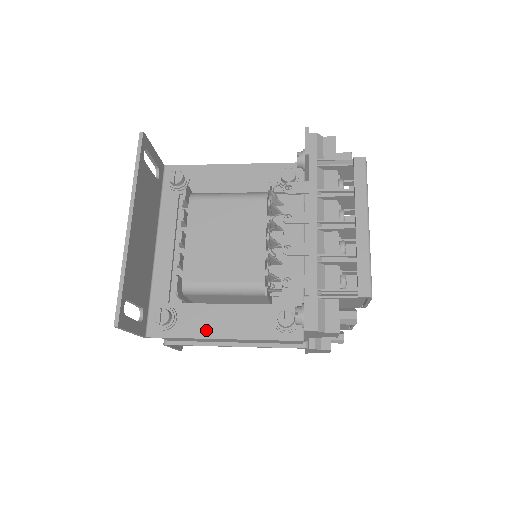
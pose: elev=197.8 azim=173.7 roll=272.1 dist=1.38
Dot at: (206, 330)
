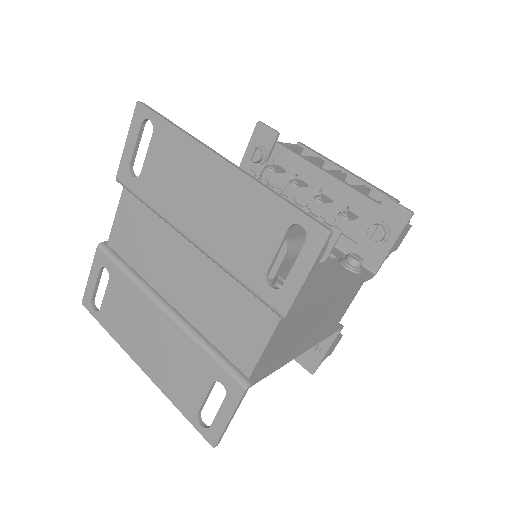
Dot at: (321, 290)
